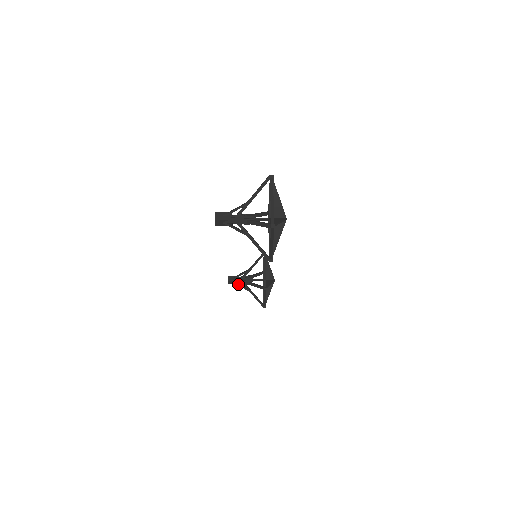
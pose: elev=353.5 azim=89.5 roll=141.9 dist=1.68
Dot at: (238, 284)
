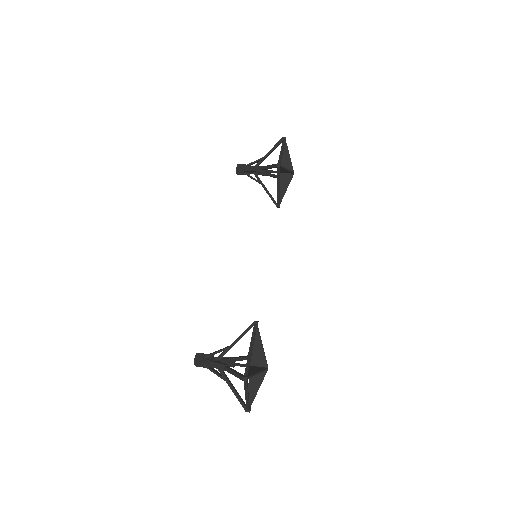
Dot at: (250, 173)
